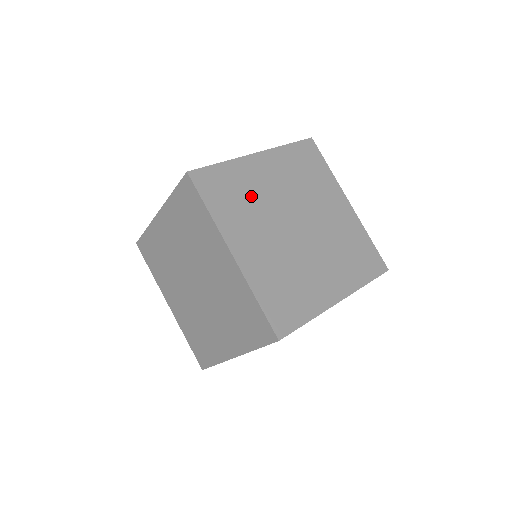
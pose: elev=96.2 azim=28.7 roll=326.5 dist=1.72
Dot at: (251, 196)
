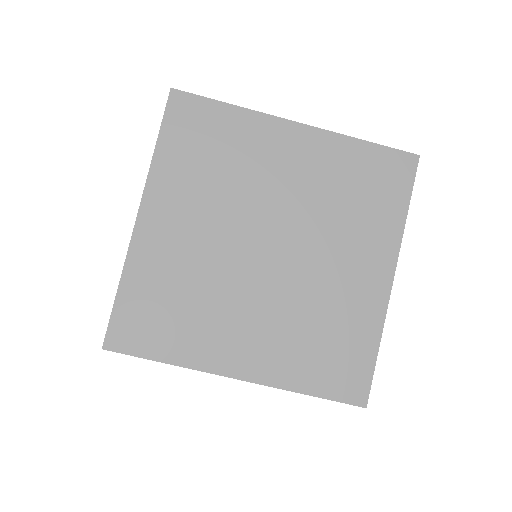
Dot at: (233, 168)
